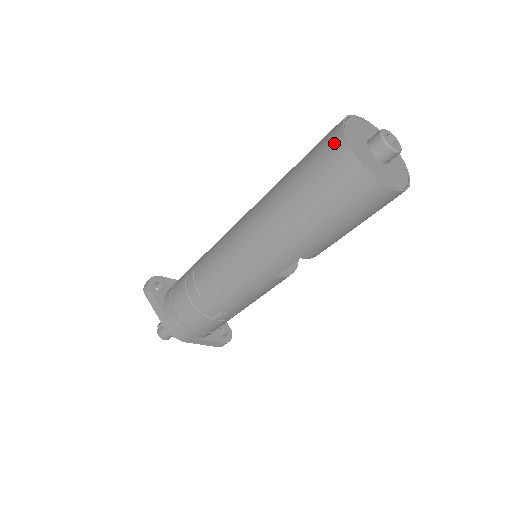
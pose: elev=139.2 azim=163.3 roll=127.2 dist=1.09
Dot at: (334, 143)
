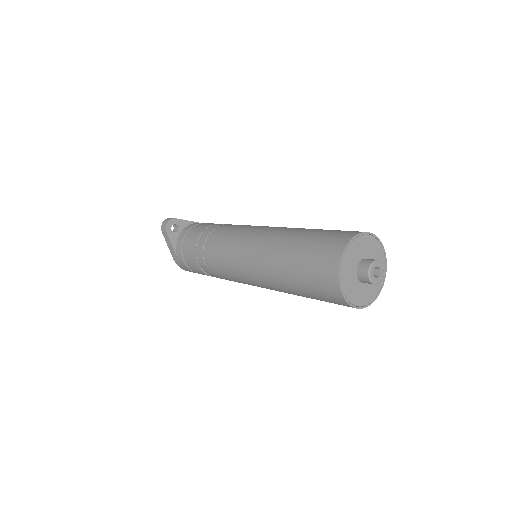
Dot at: (330, 266)
